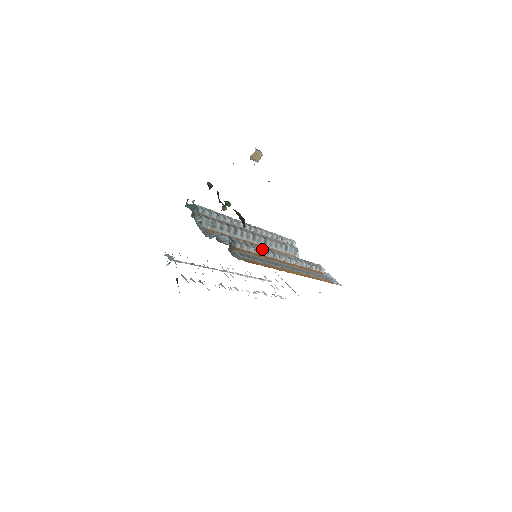
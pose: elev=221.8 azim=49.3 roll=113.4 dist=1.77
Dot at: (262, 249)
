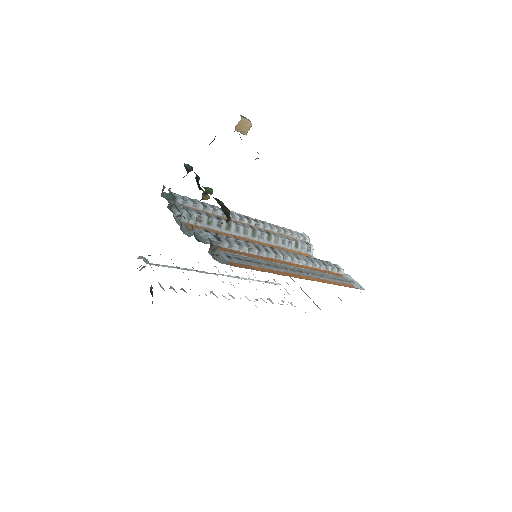
Dot at: (260, 248)
